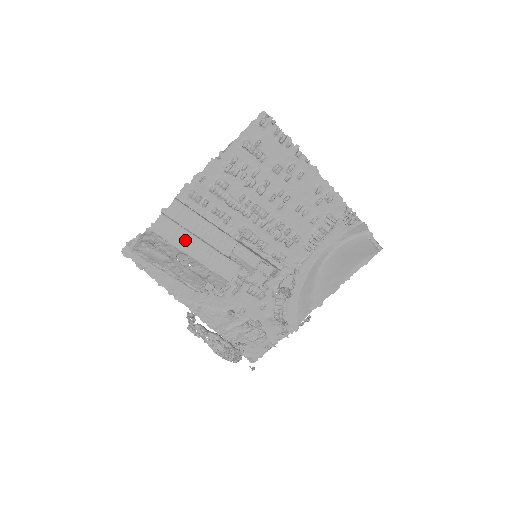
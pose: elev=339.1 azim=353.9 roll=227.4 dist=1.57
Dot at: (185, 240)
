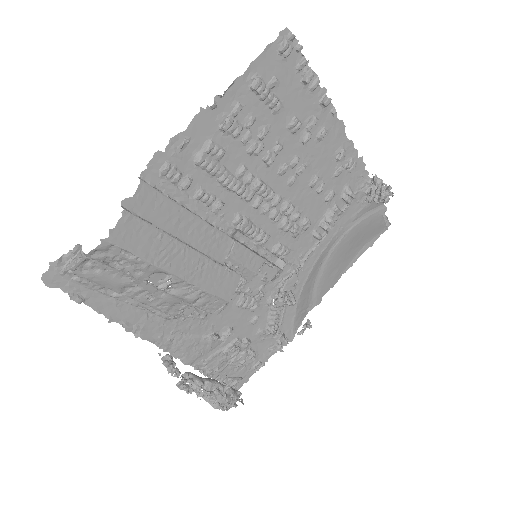
Dot at: (165, 250)
